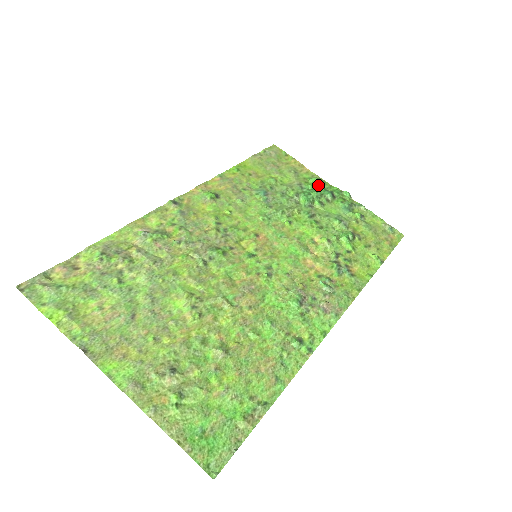
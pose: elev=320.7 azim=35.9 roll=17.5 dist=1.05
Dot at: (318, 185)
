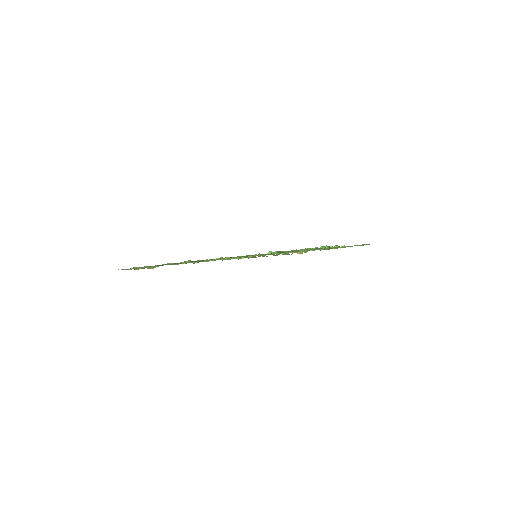
Dot at: occluded
